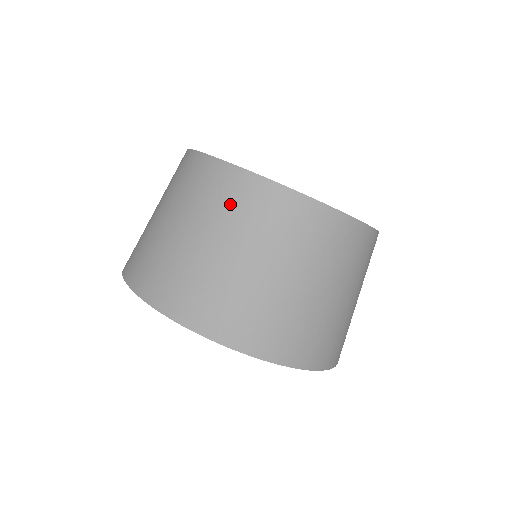
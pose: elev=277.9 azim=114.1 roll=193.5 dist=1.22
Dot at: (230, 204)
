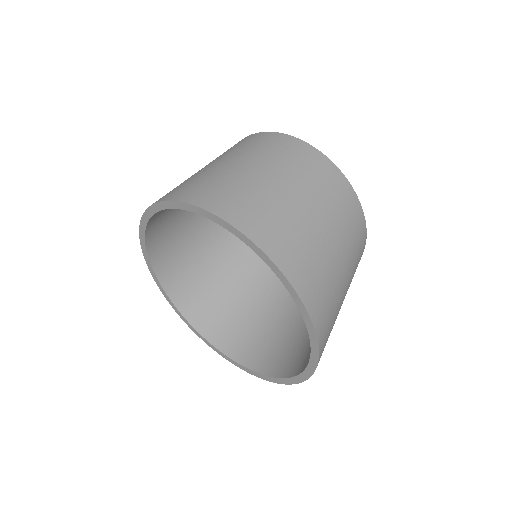
Dot at: (244, 145)
